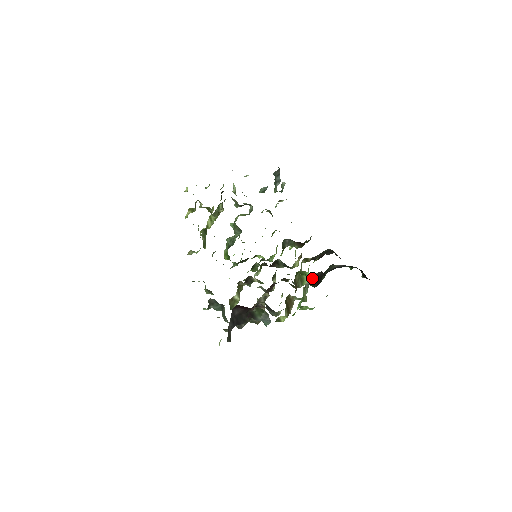
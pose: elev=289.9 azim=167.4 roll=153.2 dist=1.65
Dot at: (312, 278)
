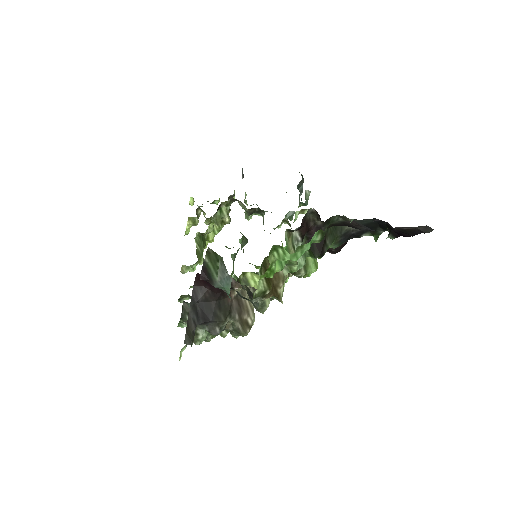
Dot at: (308, 235)
